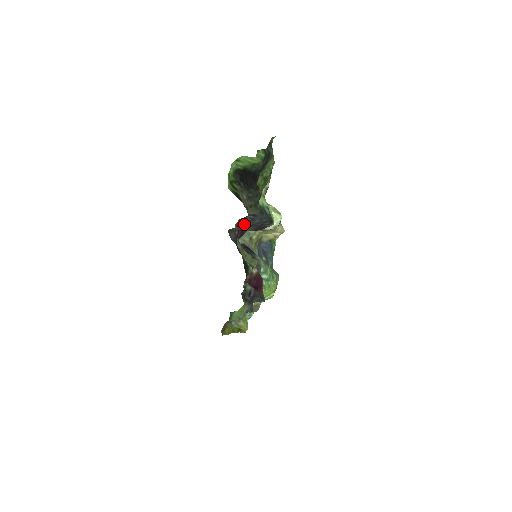
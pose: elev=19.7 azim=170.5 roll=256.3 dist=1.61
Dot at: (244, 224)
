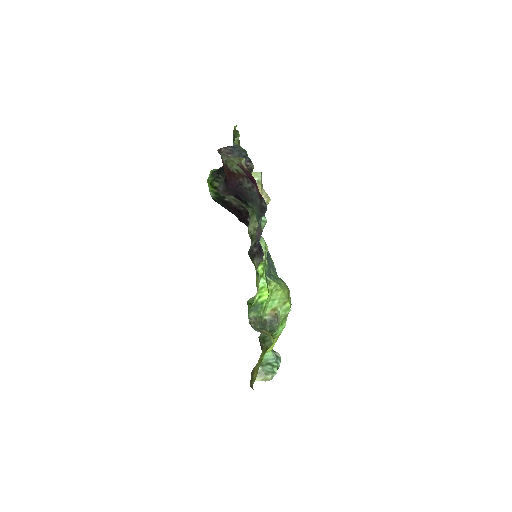
Dot at: occluded
